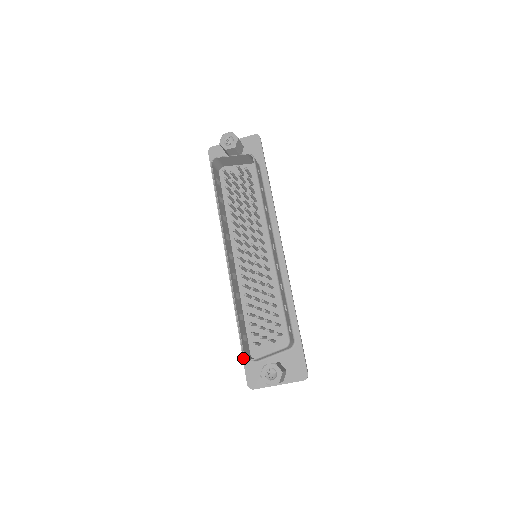
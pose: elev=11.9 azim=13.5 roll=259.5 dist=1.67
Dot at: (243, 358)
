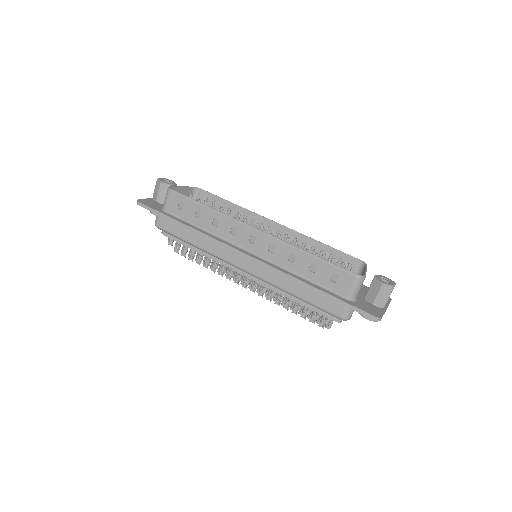
Dot at: (346, 302)
